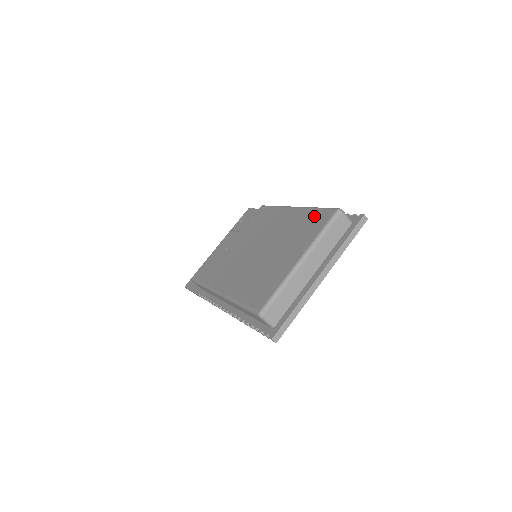
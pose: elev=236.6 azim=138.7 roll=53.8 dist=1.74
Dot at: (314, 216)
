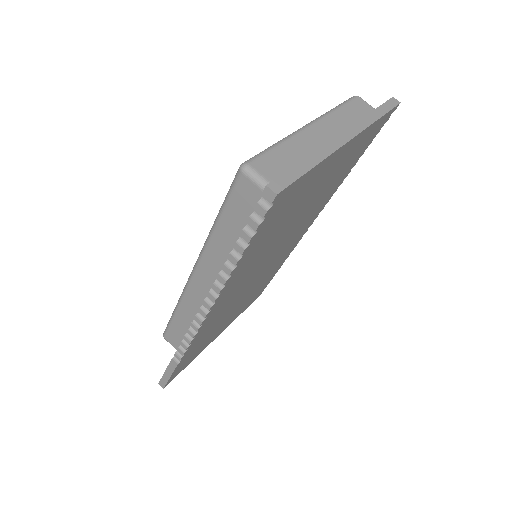
Dot at: occluded
